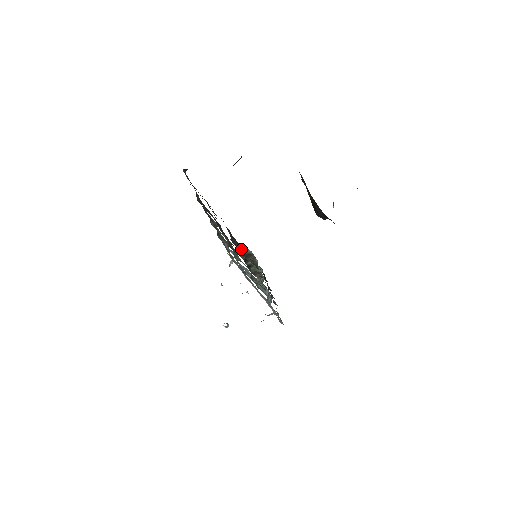
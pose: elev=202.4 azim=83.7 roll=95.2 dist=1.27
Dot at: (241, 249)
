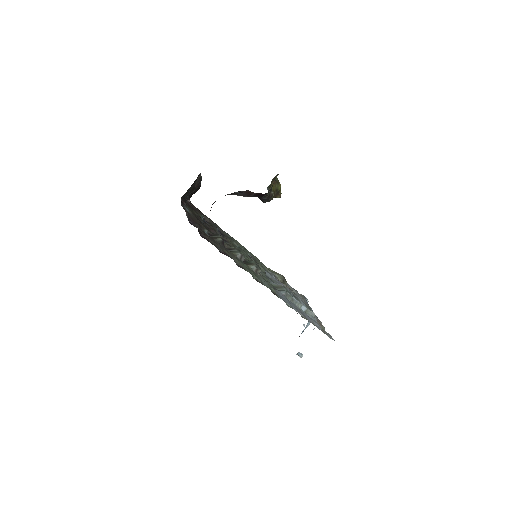
Dot at: (197, 226)
